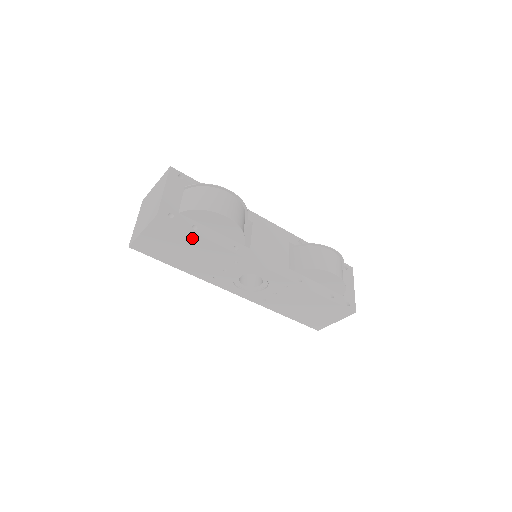
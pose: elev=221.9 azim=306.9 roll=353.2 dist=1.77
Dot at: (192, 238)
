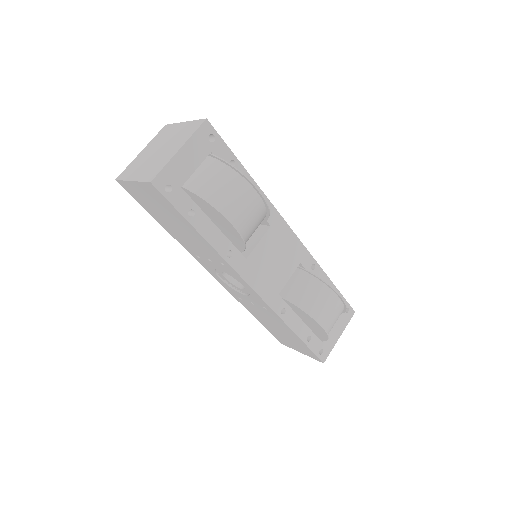
Dot at: (183, 221)
